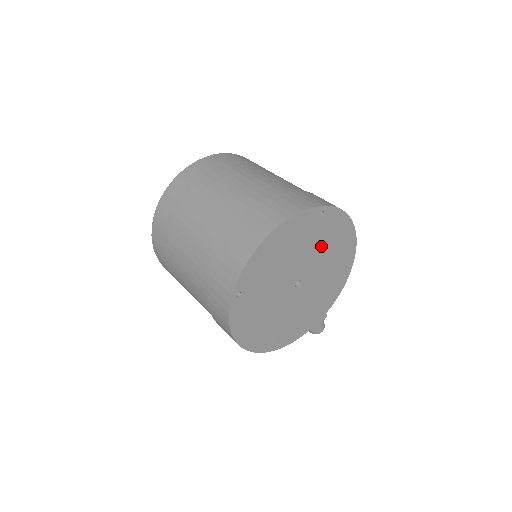
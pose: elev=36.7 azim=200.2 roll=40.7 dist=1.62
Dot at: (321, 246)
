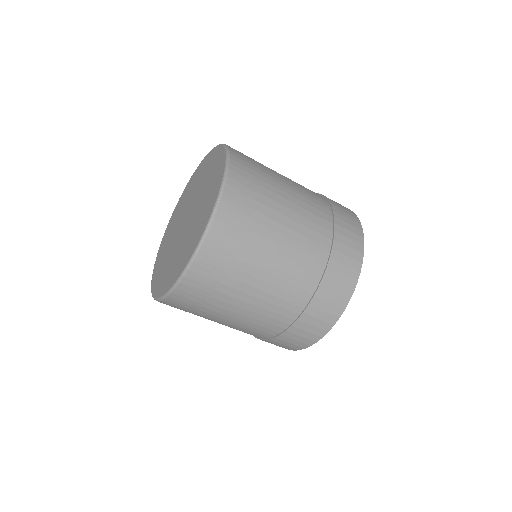
Dot at: occluded
